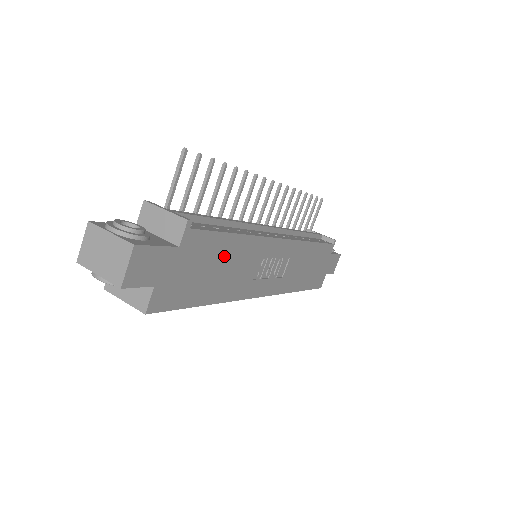
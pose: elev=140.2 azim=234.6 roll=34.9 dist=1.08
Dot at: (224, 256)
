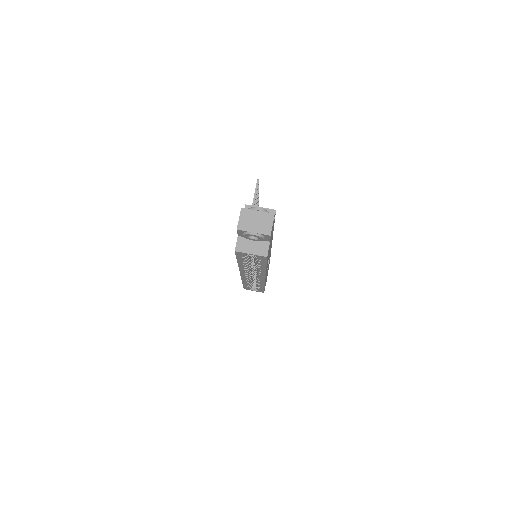
Dot at: occluded
